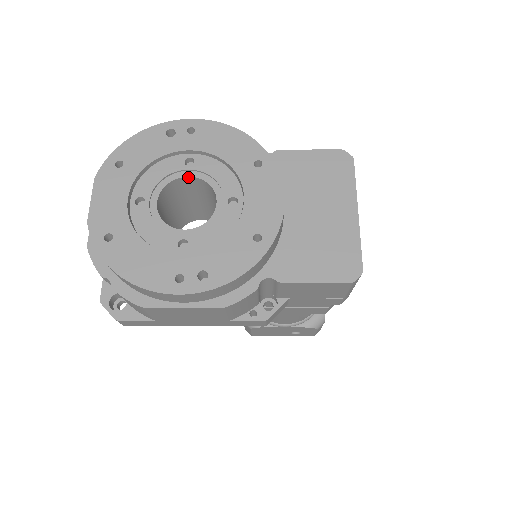
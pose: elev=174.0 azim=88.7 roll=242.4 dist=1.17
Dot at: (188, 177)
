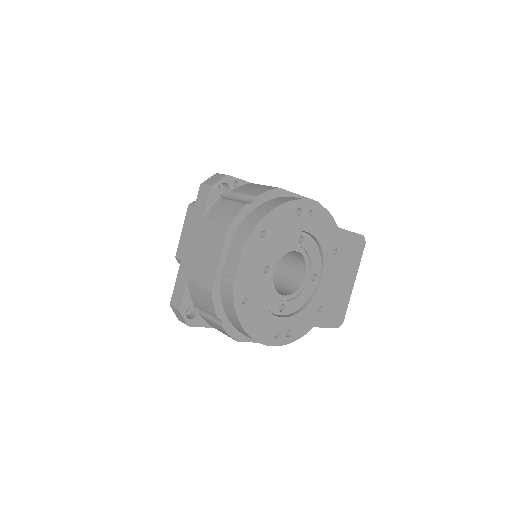
Dot at: (295, 251)
